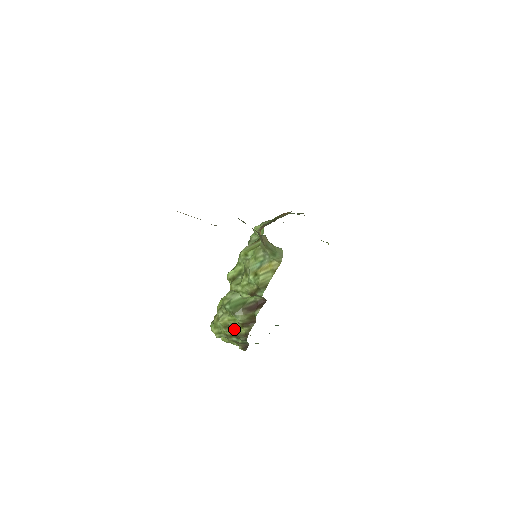
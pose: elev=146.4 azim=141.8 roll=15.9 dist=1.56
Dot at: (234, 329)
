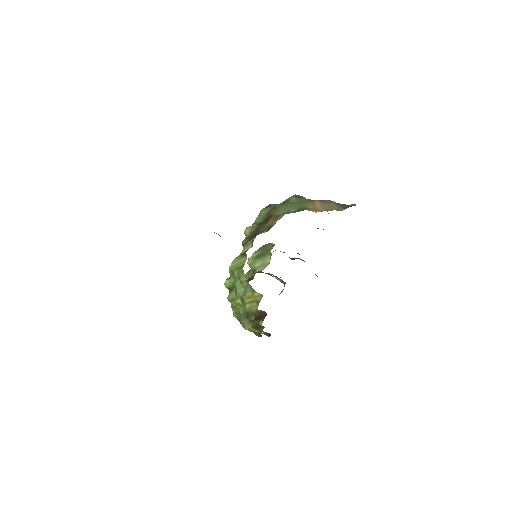
Dot at: (247, 327)
